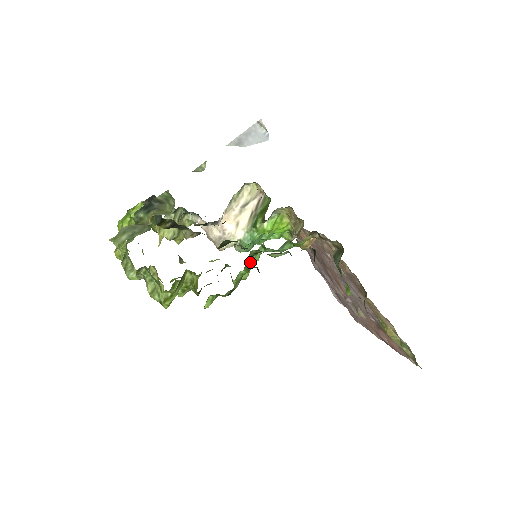
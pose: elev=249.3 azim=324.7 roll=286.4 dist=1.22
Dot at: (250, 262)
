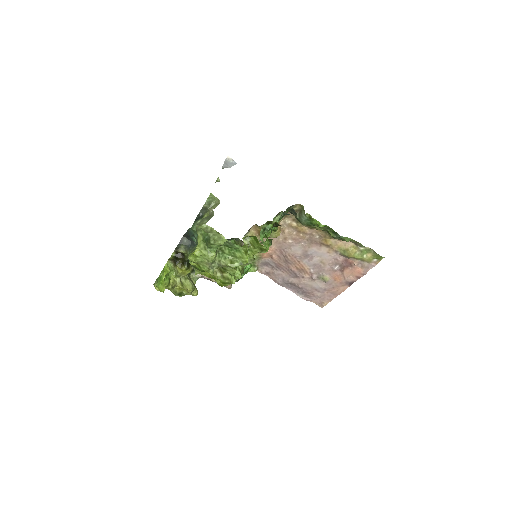
Dot at: (265, 234)
